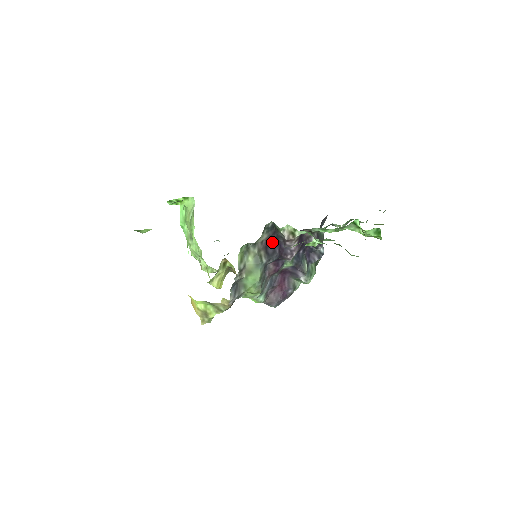
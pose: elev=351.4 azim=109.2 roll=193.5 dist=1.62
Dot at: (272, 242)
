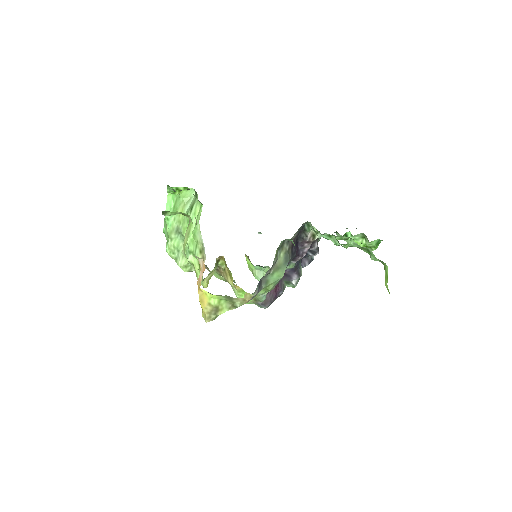
Dot at: (295, 242)
